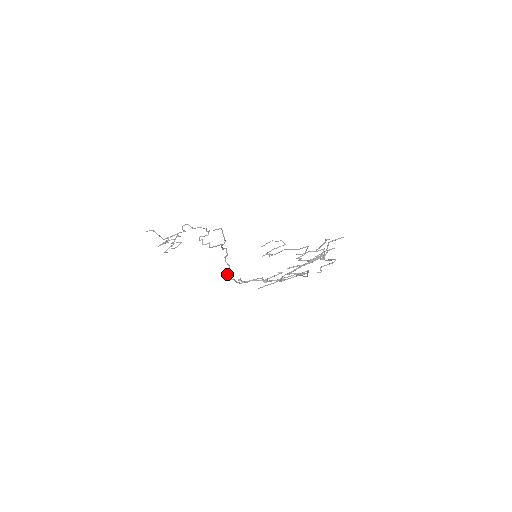
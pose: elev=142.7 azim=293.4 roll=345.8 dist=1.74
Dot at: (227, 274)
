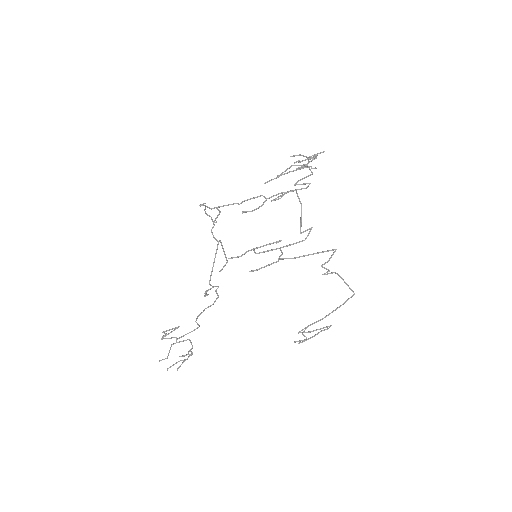
Dot at: (199, 205)
